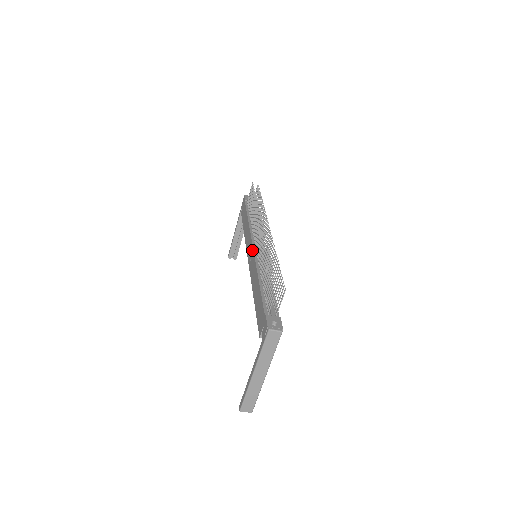
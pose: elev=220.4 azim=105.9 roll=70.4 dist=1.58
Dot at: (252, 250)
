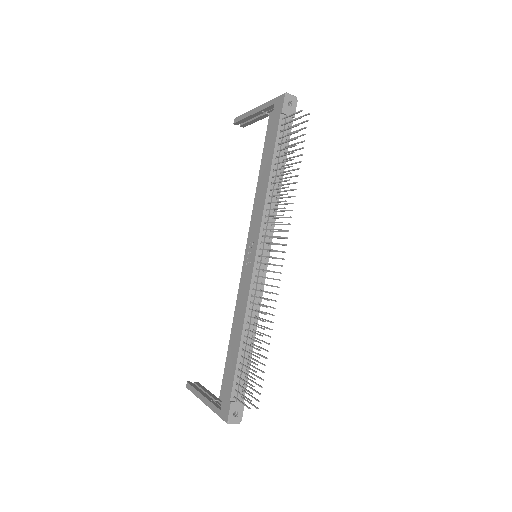
Dot at: (253, 260)
